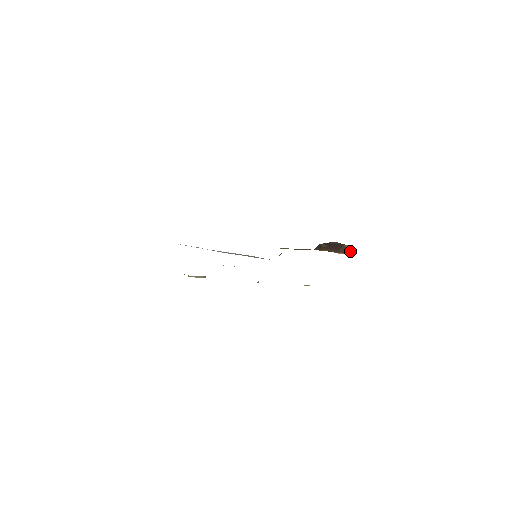
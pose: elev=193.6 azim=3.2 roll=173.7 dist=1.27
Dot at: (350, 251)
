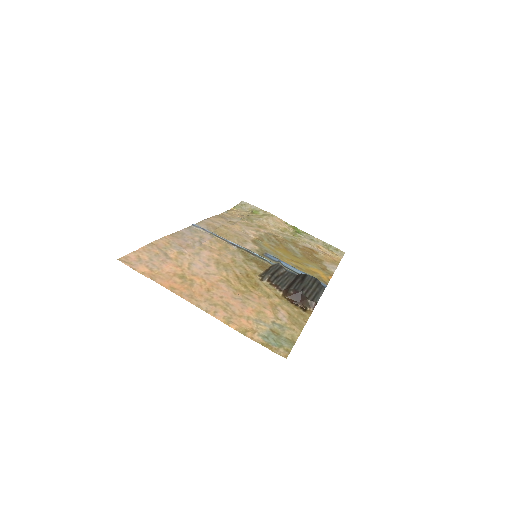
Dot at: (309, 306)
